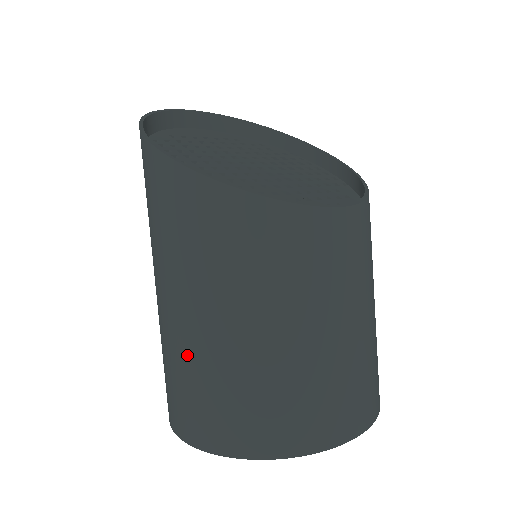
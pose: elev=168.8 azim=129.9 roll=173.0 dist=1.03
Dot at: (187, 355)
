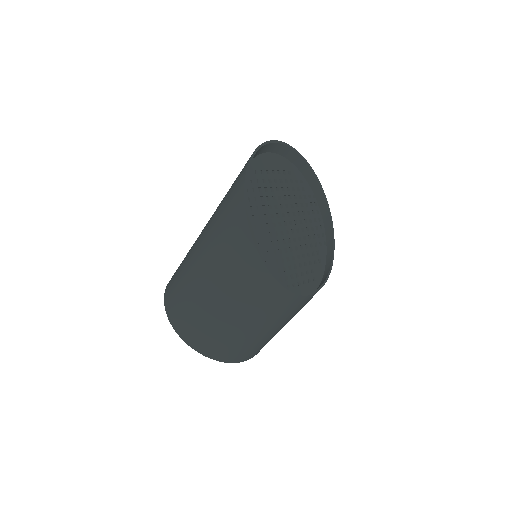
Dot at: (199, 306)
